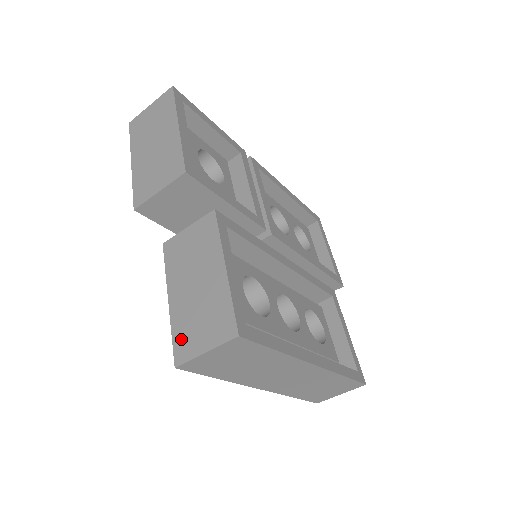
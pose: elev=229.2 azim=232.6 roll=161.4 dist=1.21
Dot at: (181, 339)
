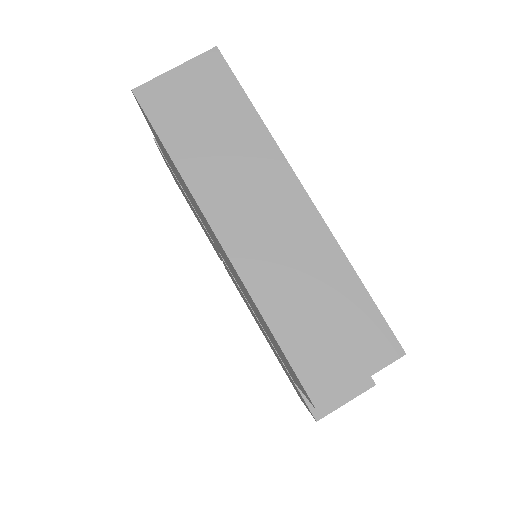
Dot at: occluded
